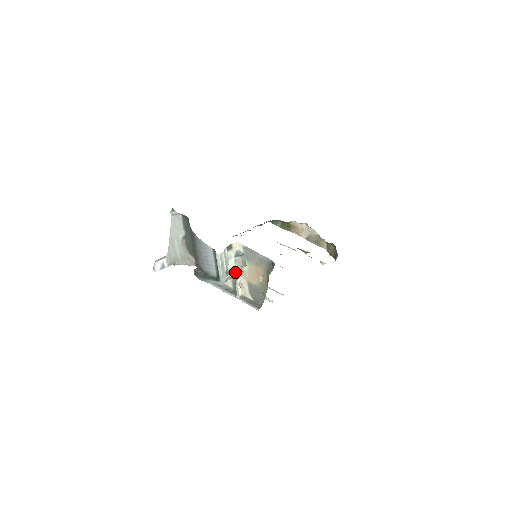
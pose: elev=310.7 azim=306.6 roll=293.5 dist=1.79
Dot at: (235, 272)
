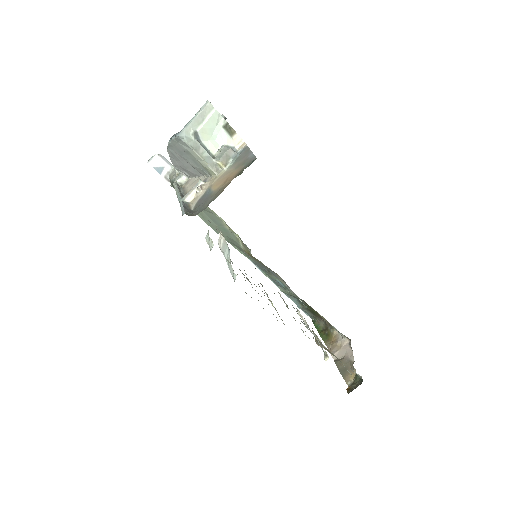
Dot at: (207, 154)
